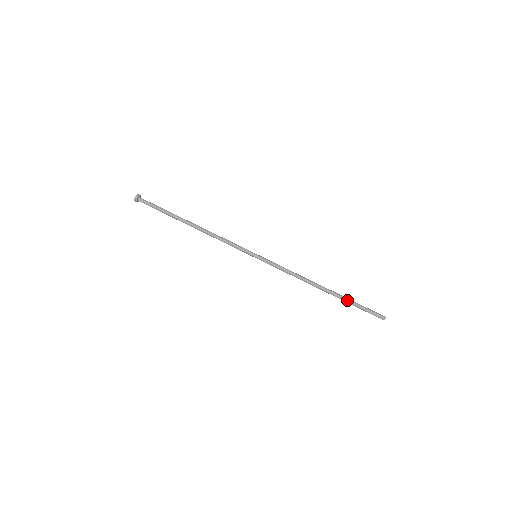
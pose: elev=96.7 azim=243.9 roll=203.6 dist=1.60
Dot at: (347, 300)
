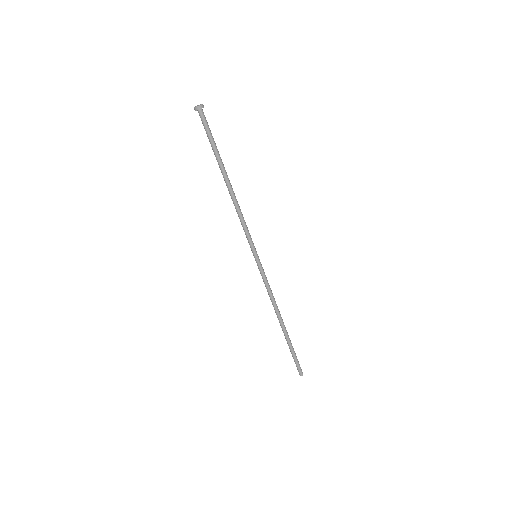
Dot at: (291, 343)
